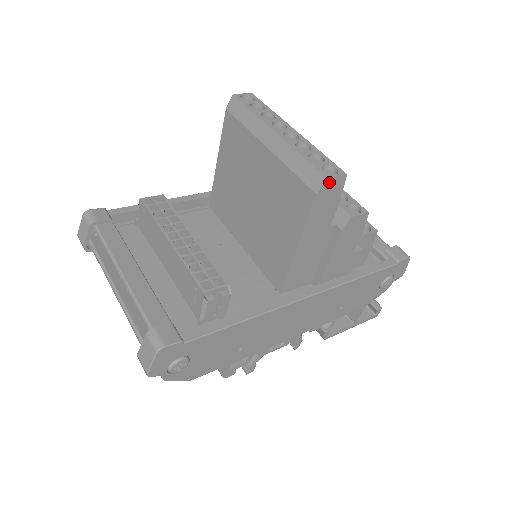
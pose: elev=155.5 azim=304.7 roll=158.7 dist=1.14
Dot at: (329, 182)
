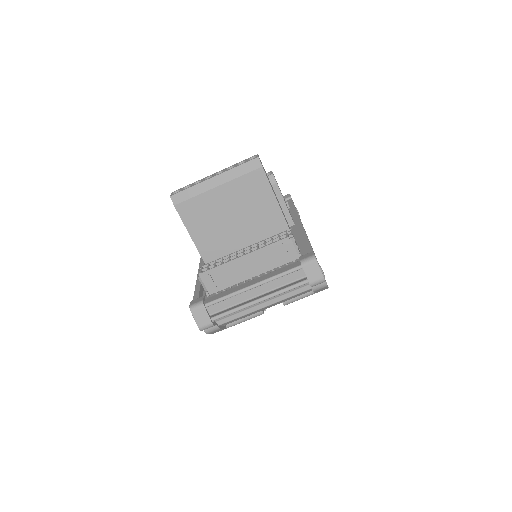
Dot at: (259, 159)
